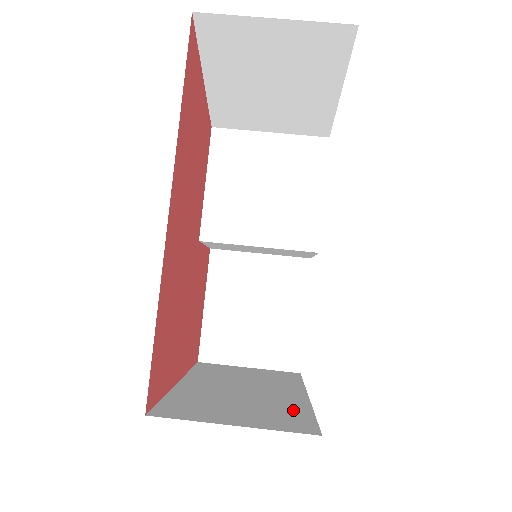
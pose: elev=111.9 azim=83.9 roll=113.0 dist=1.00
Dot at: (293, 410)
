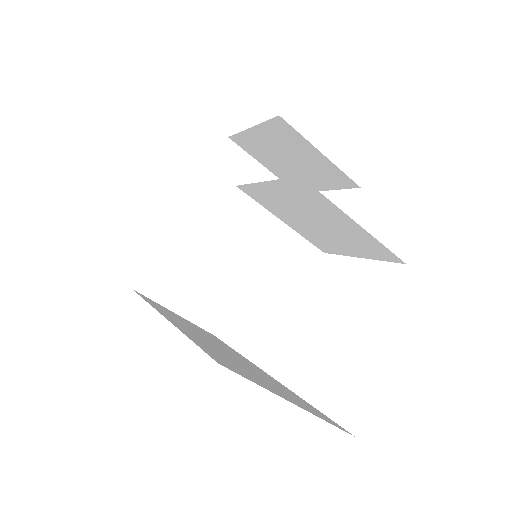
Dot at: (225, 292)
